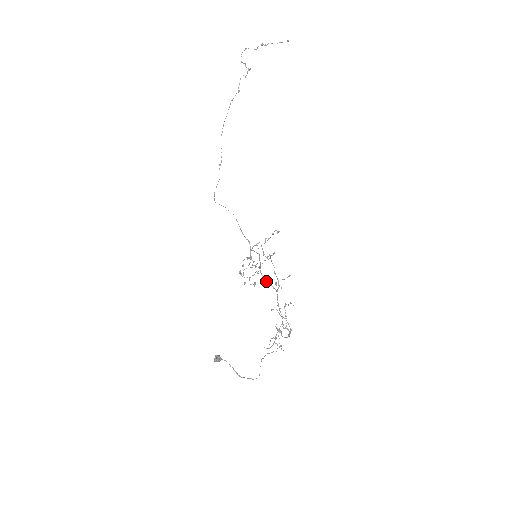
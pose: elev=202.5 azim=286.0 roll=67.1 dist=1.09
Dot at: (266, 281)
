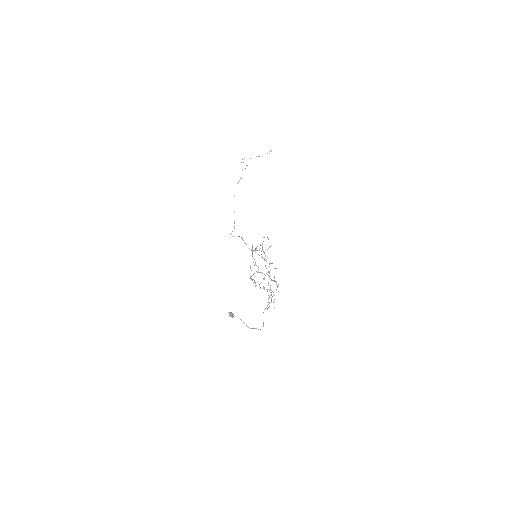
Dot at: occluded
